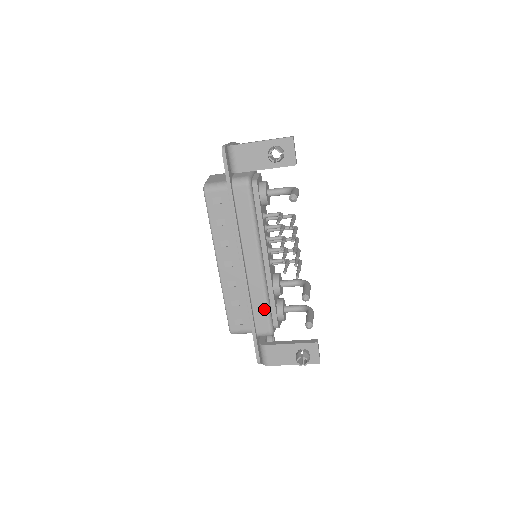
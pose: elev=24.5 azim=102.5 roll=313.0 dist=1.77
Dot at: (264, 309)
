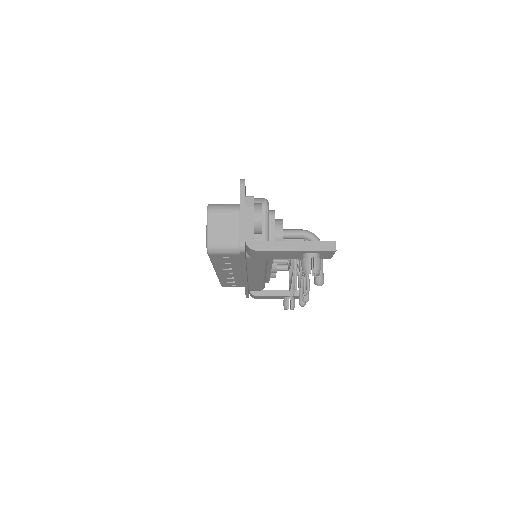
Dot at: (260, 286)
